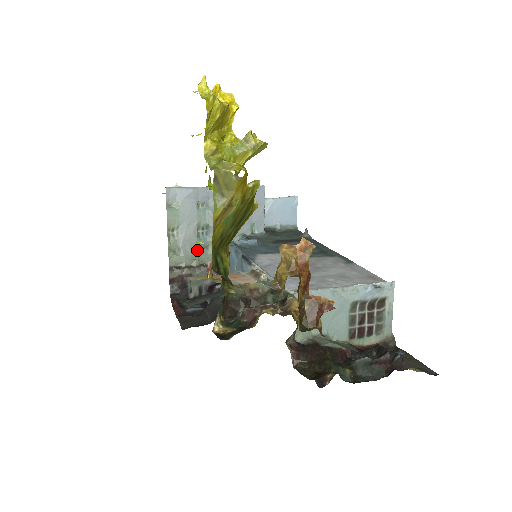
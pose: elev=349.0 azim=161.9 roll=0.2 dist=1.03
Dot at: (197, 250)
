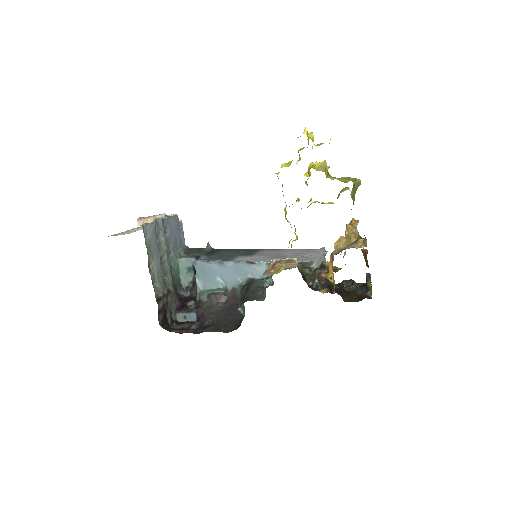
Dot at: (164, 279)
